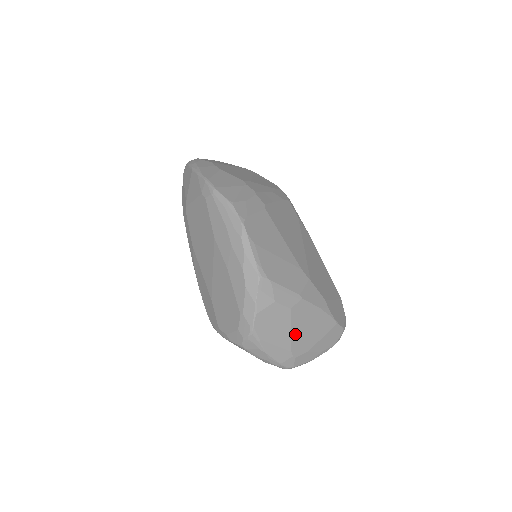
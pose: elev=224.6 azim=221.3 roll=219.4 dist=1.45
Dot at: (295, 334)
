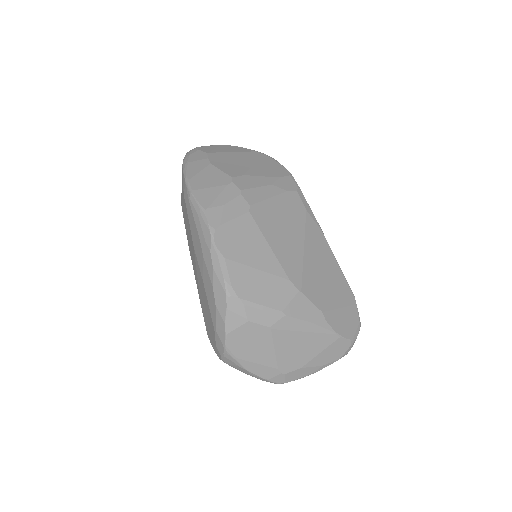
Dot at: (280, 352)
